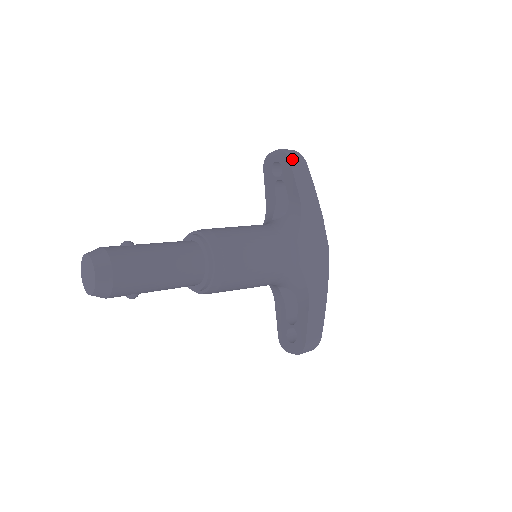
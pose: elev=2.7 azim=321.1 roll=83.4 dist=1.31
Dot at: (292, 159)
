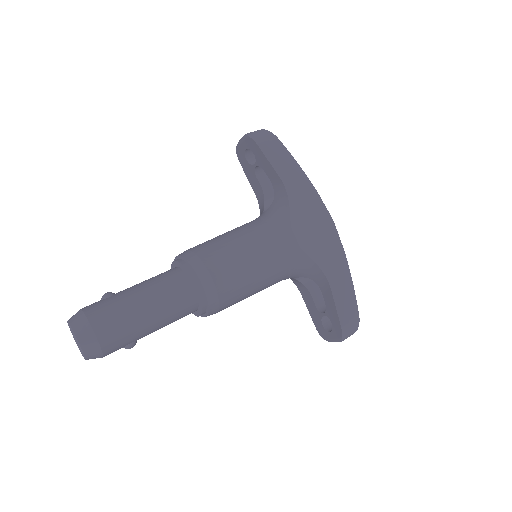
Dot at: (259, 141)
